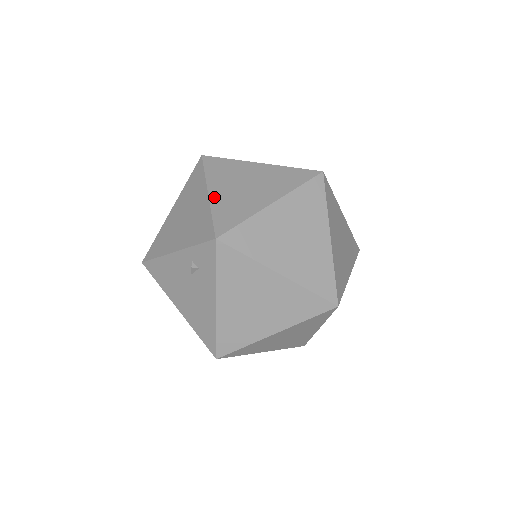
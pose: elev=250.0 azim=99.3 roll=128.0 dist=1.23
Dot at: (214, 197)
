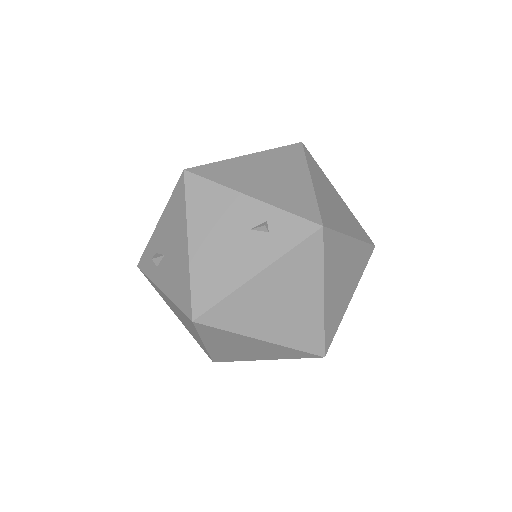
Dot at: (316, 188)
